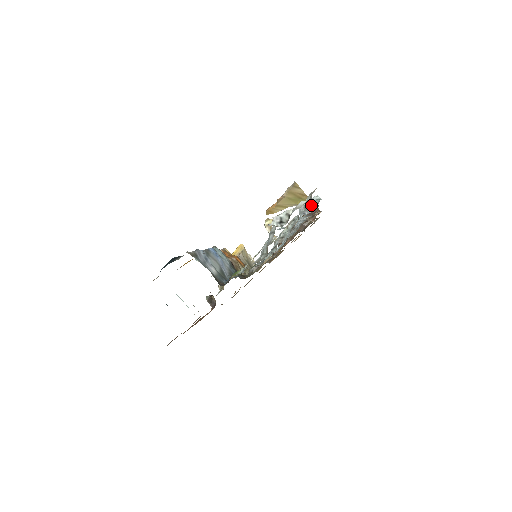
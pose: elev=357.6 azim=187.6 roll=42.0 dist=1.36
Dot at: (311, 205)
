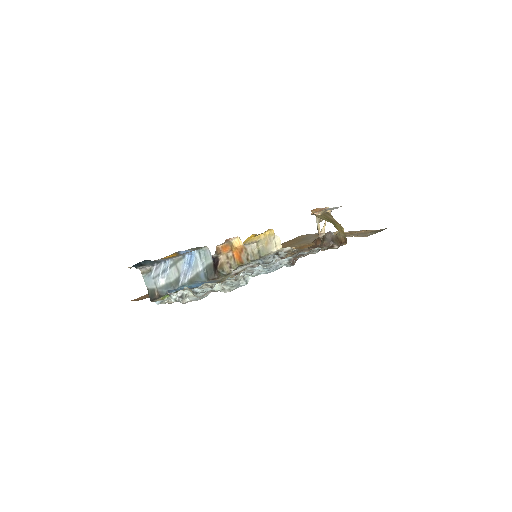
Dot at: (239, 283)
